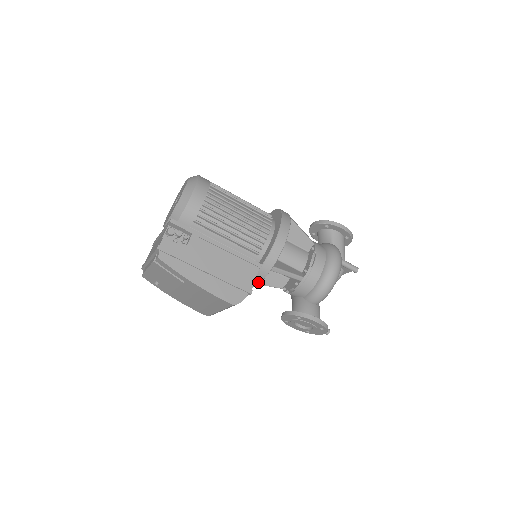
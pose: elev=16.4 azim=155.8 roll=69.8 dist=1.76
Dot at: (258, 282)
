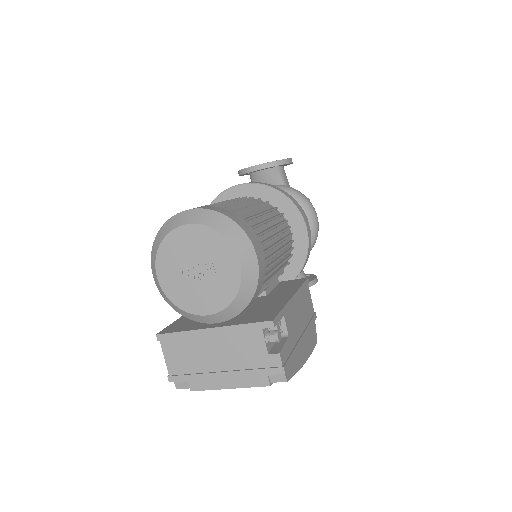
Dot at: occluded
